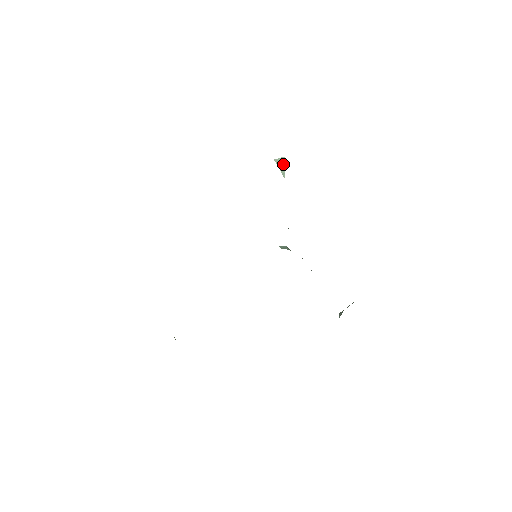
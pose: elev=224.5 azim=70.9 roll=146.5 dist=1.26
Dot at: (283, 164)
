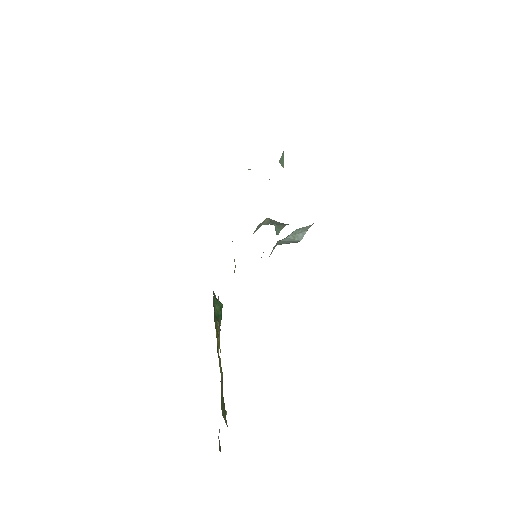
Dot at: (283, 158)
